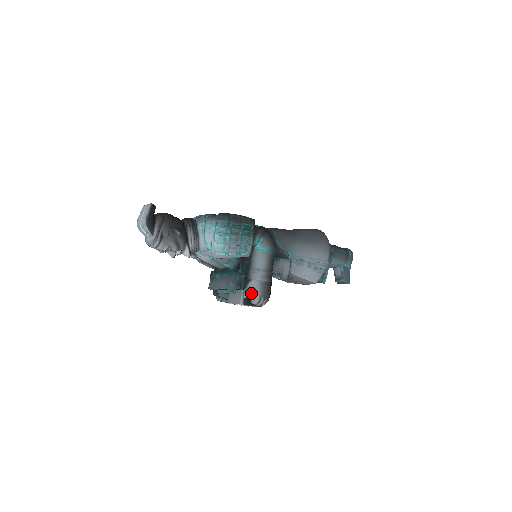
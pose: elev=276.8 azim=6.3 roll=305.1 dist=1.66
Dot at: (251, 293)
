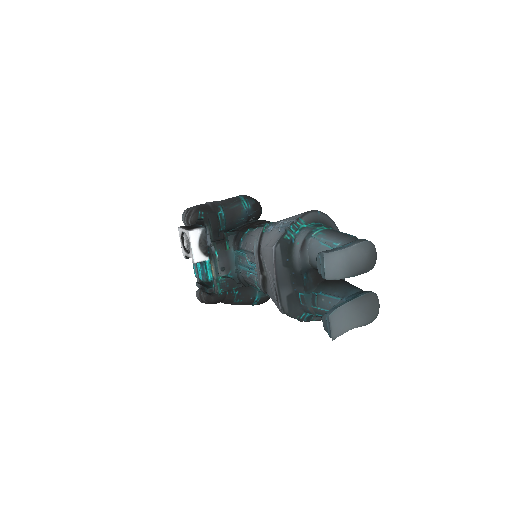
Dot at: (195, 225)
